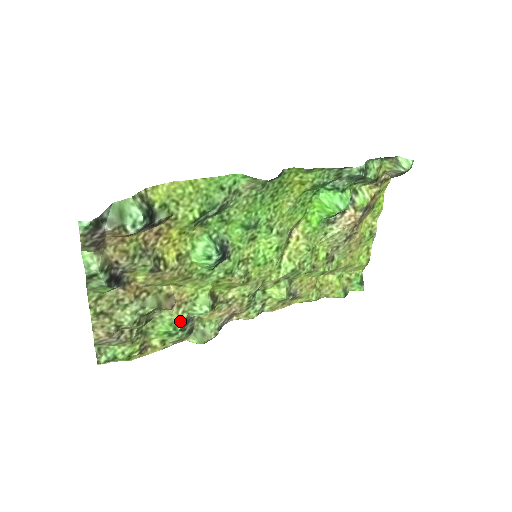
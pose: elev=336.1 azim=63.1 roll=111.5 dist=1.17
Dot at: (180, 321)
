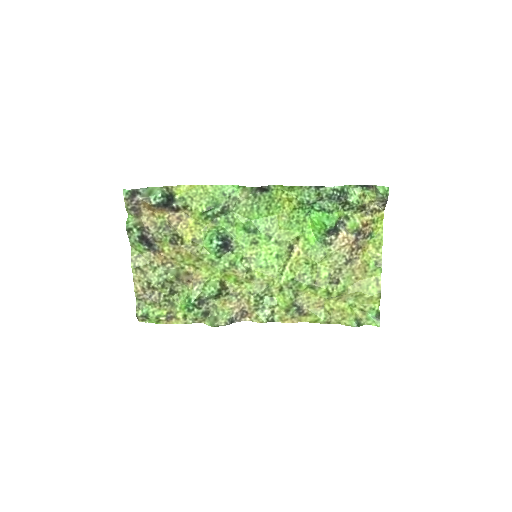
Dot at: (194, 296)
